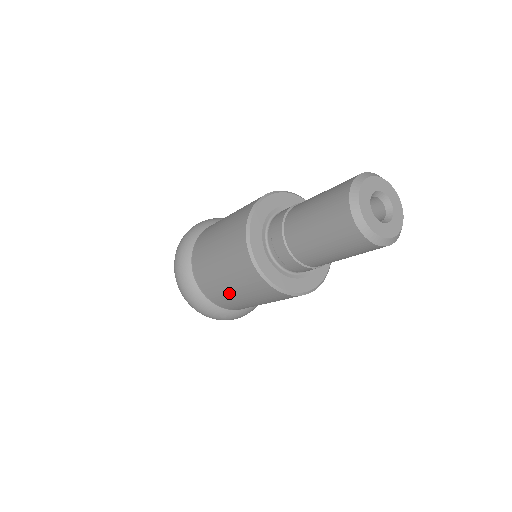
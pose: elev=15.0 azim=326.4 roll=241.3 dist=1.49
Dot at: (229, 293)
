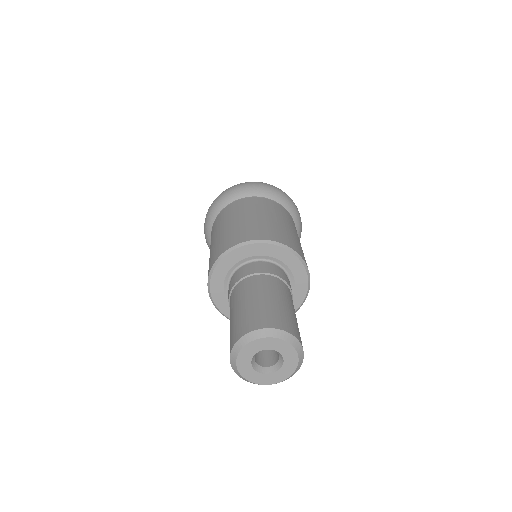
Dot at: occluded
